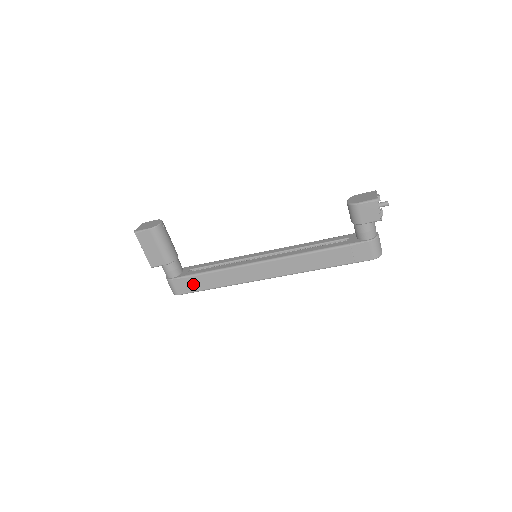
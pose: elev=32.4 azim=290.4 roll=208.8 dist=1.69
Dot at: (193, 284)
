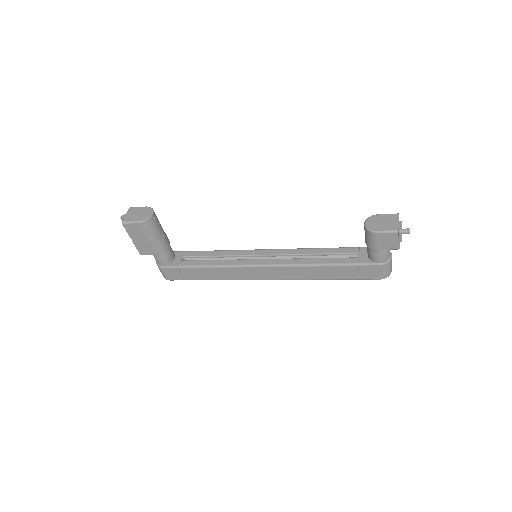
Dot at: (186, 274)
